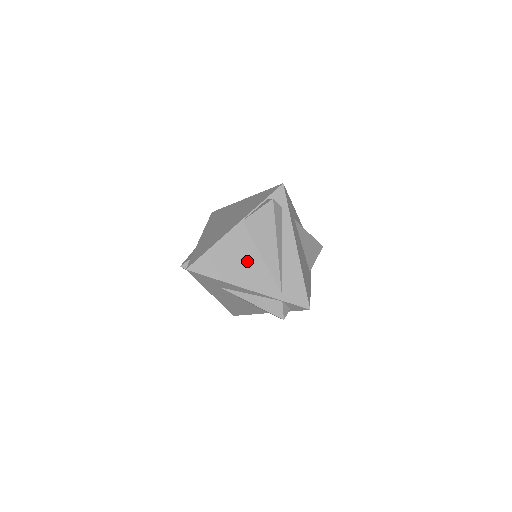
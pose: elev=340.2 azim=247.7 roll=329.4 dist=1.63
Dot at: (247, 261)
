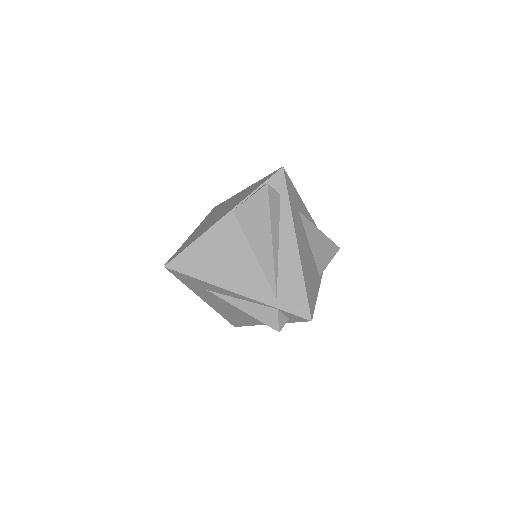
Dot at: (236, 259)
